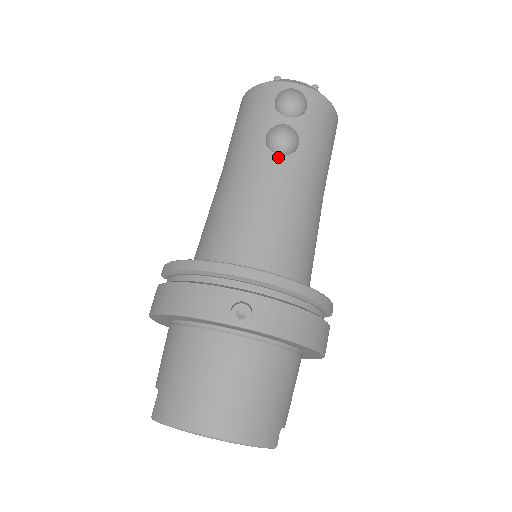
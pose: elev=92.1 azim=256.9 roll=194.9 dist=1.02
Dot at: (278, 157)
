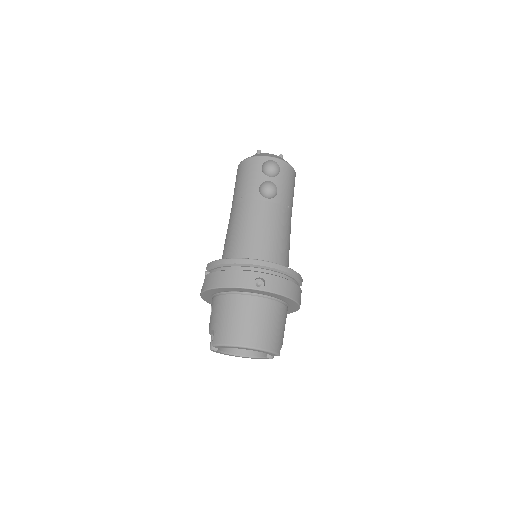
Dot at: (267, 200)
